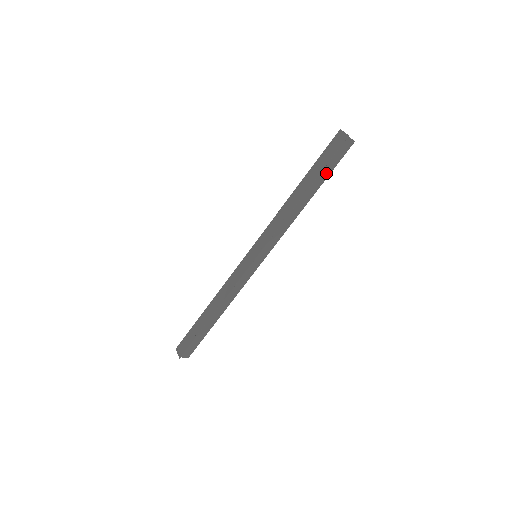
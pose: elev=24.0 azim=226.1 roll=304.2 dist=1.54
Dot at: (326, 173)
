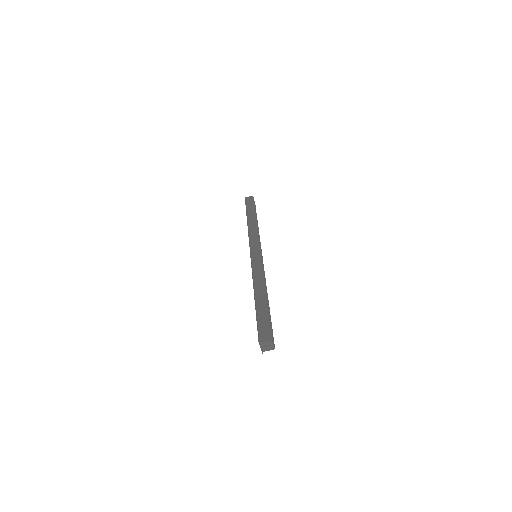
Dot at: (251, 209)
